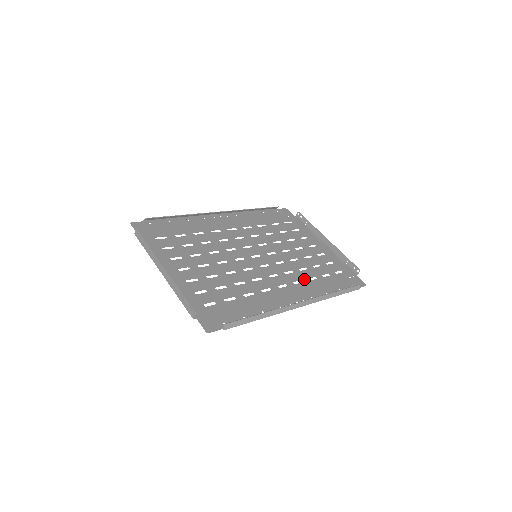
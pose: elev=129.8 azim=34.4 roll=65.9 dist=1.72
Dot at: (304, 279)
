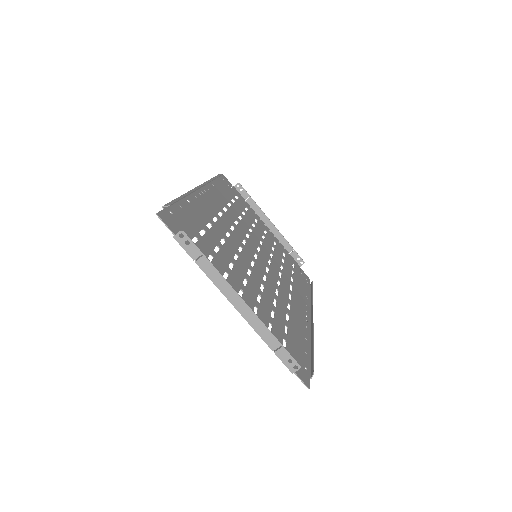
Dot at: (291, 282)
